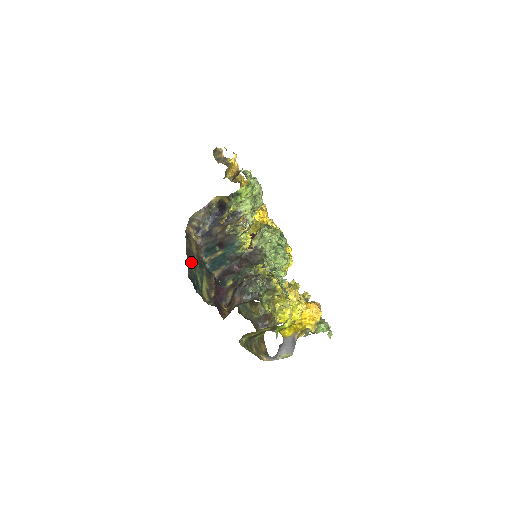
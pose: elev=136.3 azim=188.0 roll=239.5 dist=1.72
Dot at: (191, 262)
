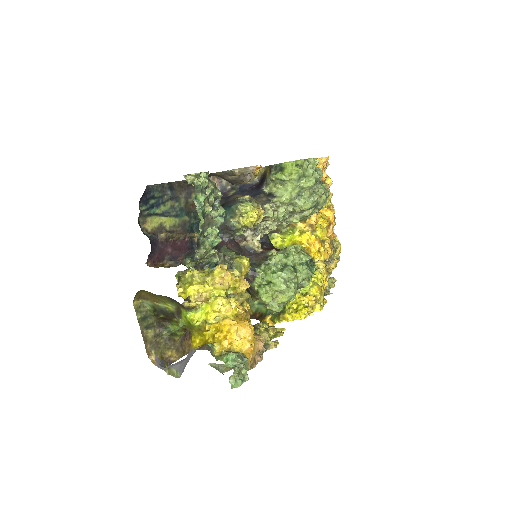
Dot at: (174, 191)
